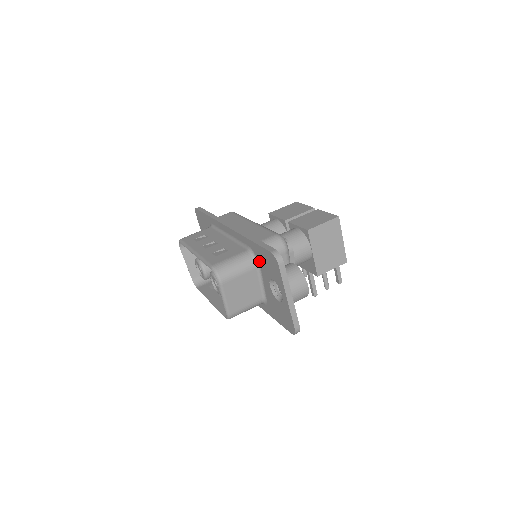
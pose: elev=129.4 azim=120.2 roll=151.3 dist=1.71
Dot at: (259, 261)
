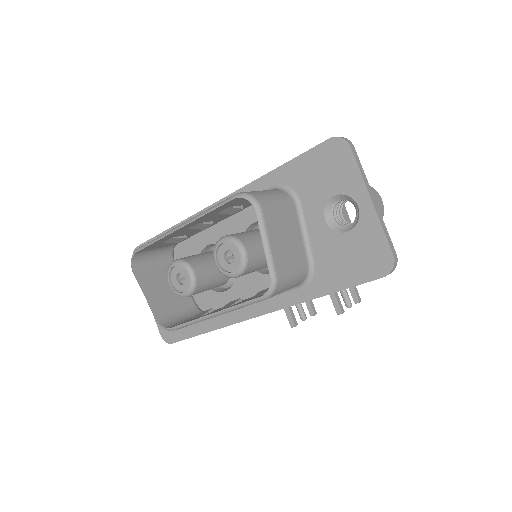
Dot at: (298, 191)
